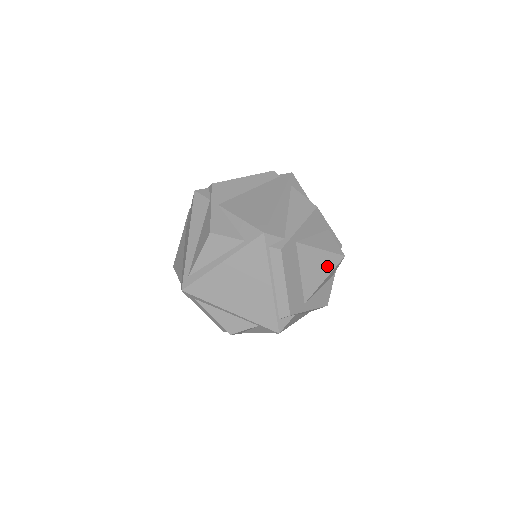
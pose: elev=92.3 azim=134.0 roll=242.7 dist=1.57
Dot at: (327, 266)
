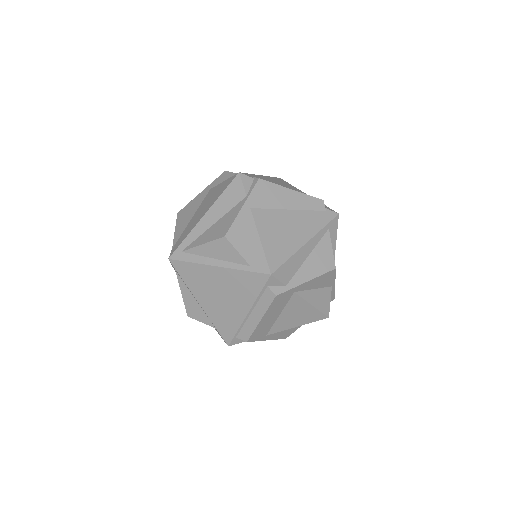
Dot at: (307, 318)
